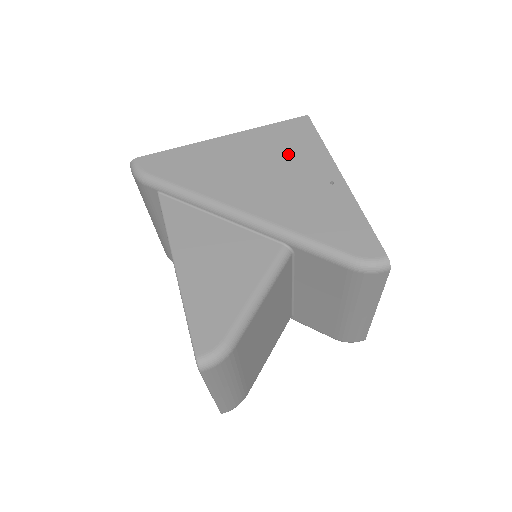
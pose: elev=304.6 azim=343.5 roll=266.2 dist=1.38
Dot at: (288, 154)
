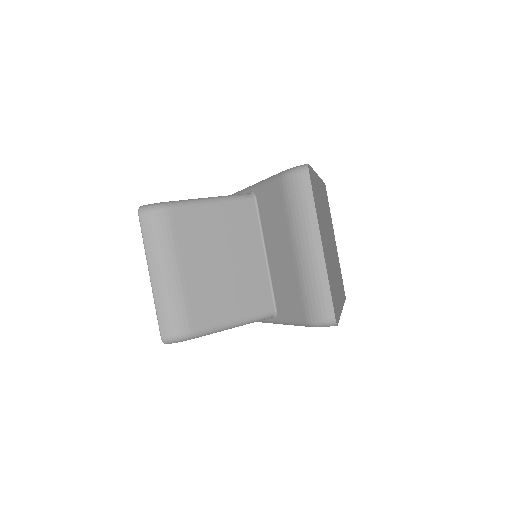
Dot at: occluded
